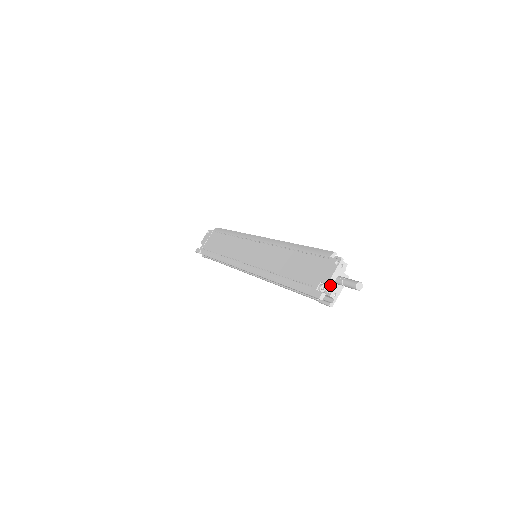
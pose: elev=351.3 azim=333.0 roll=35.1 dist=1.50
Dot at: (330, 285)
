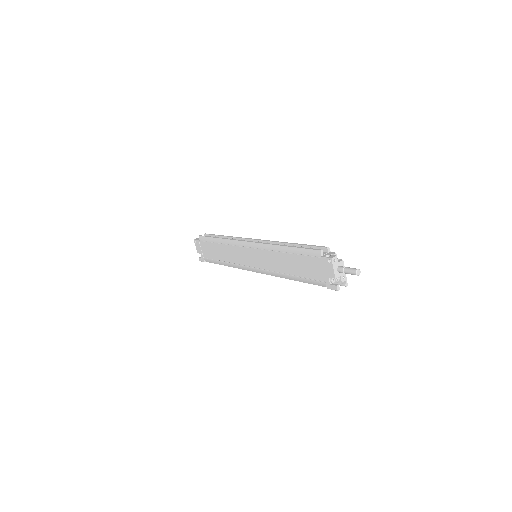
Dot at: occluded
